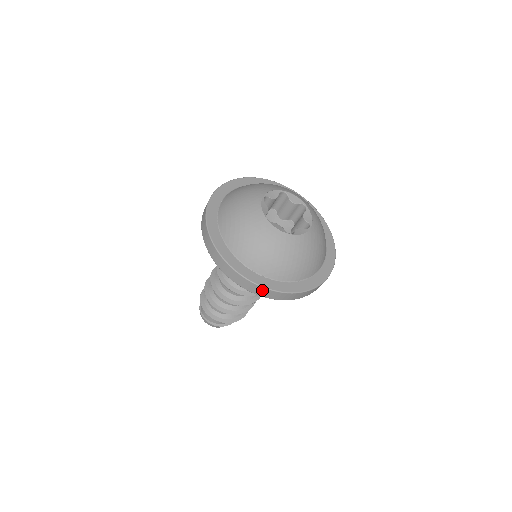
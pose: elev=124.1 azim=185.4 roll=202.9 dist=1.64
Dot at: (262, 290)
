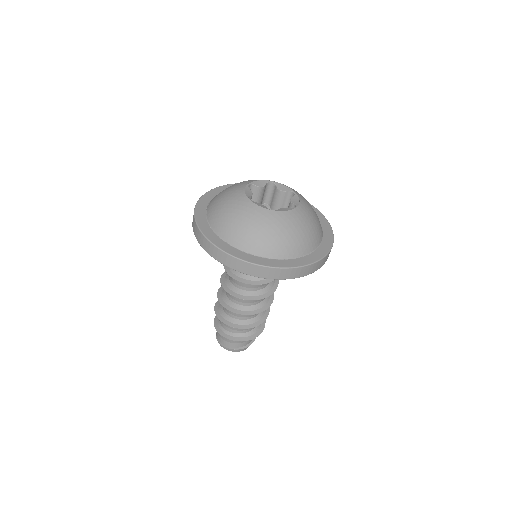
Dot at: (318, 264)
